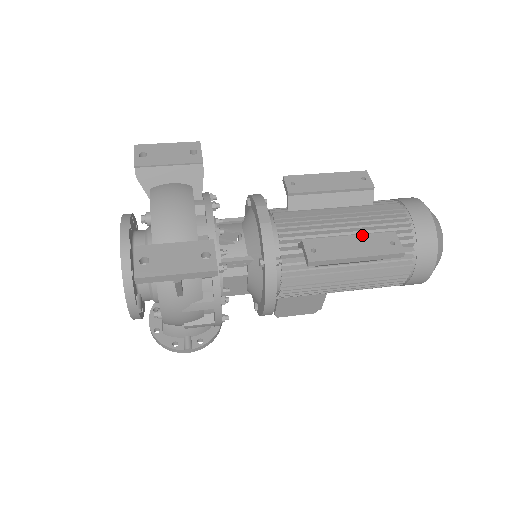
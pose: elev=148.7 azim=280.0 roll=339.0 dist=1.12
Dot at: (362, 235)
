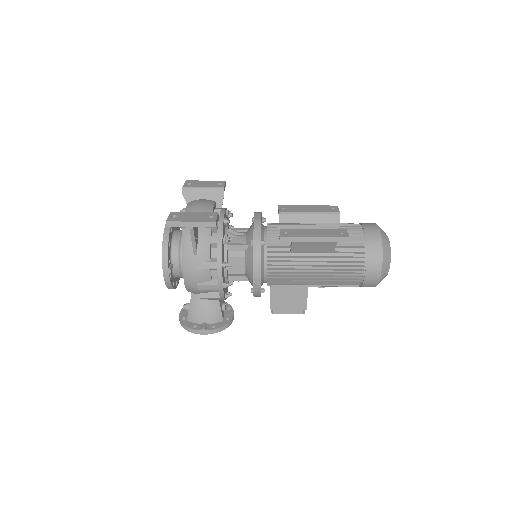
Dot at: (322, 229)
